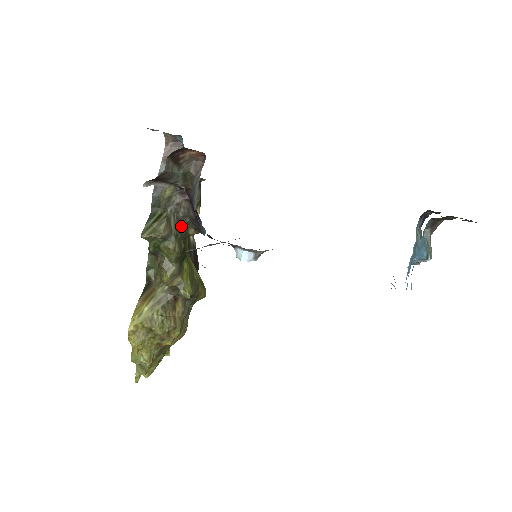
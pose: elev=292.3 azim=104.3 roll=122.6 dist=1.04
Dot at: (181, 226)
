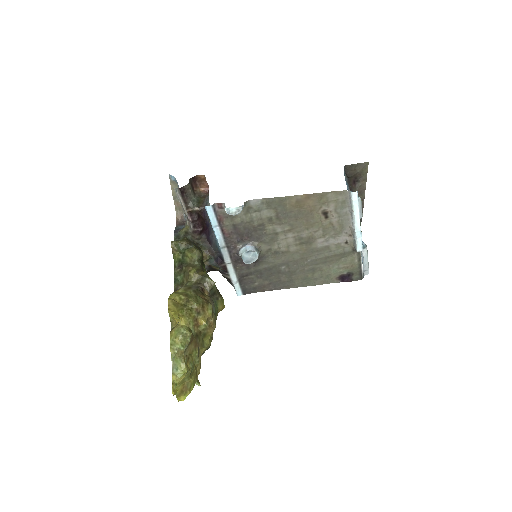
Dot at: (197, 246)
